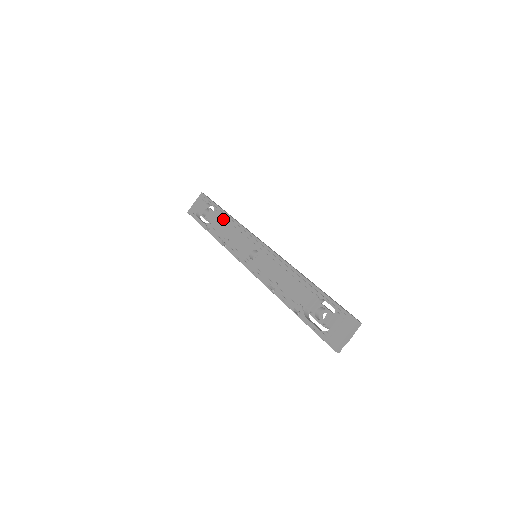
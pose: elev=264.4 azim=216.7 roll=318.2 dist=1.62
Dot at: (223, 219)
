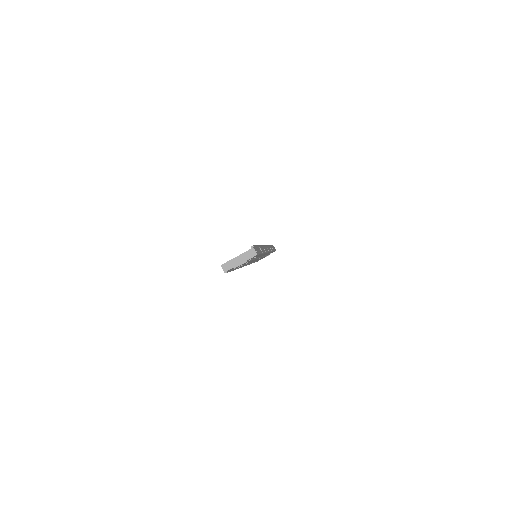
Dot at: occluded
